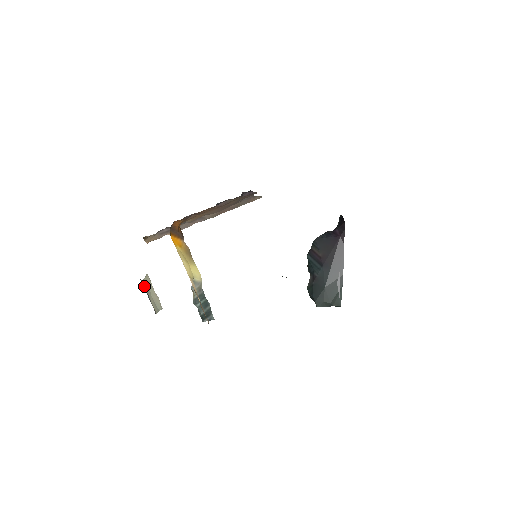
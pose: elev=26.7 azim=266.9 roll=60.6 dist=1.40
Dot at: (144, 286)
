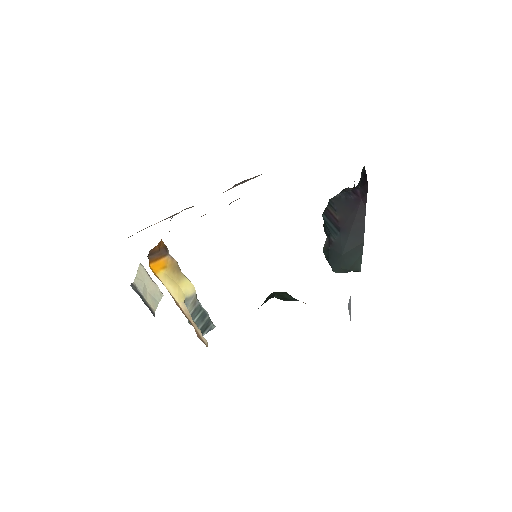
Dot at: (137, 286)
